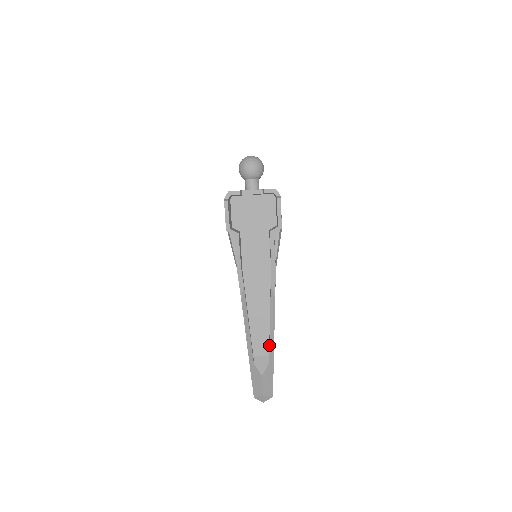
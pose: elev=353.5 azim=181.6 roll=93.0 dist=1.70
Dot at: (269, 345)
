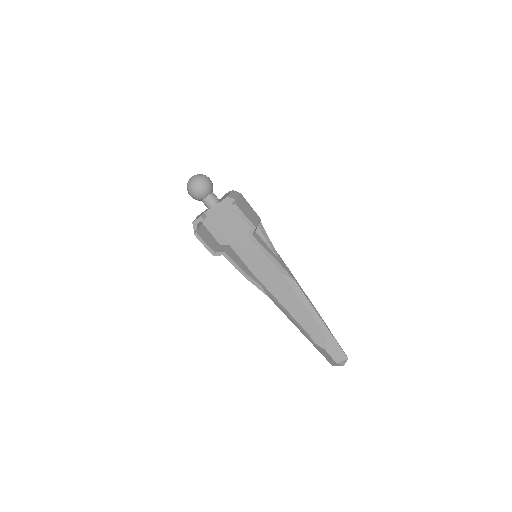
Dot at: (316, 322)
